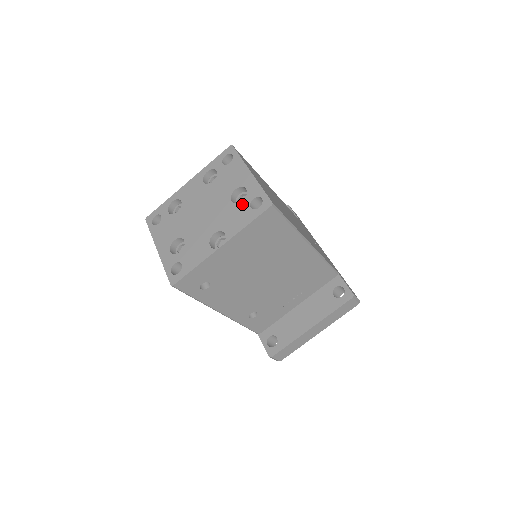
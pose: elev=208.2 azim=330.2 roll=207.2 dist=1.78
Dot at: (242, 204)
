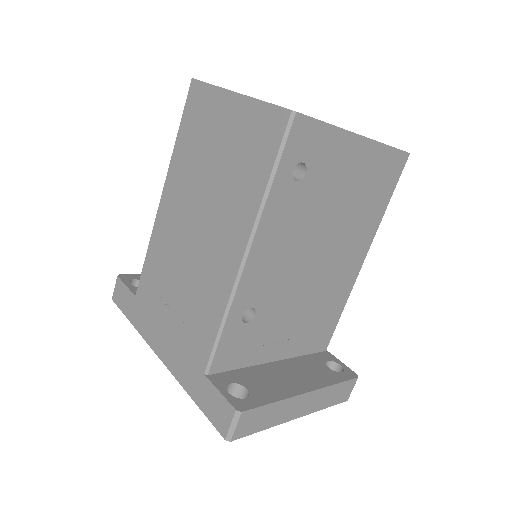
Dot at: occluded
